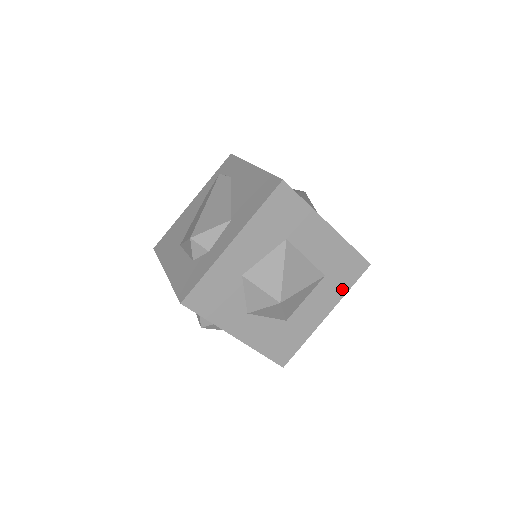
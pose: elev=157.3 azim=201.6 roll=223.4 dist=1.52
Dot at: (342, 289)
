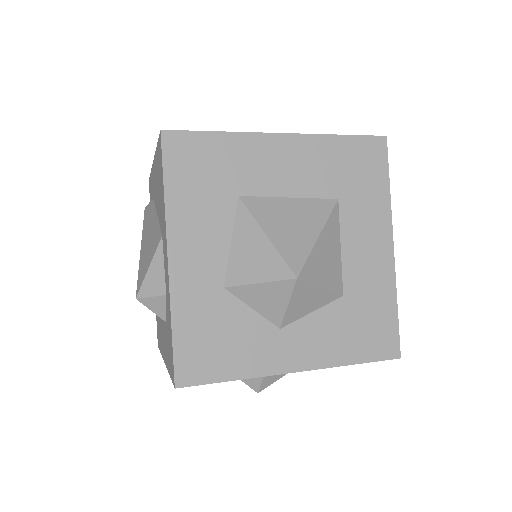
Dot at: (379, 197)
